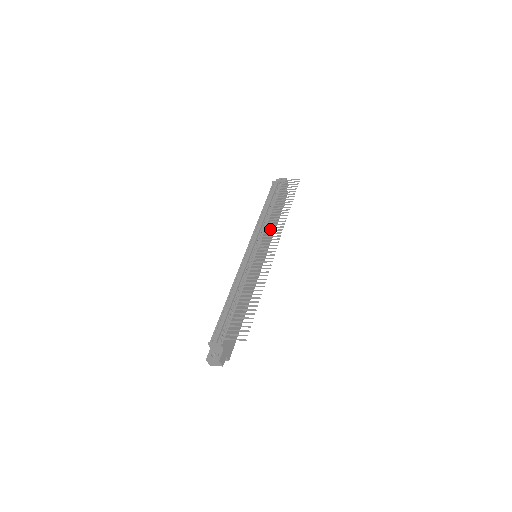
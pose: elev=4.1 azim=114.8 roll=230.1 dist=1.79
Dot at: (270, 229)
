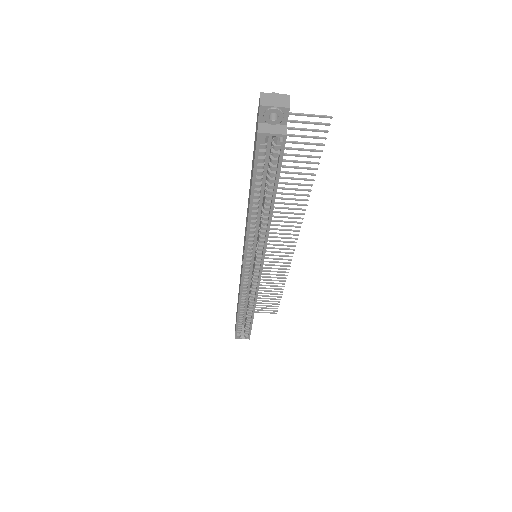
Dot at: occluded
